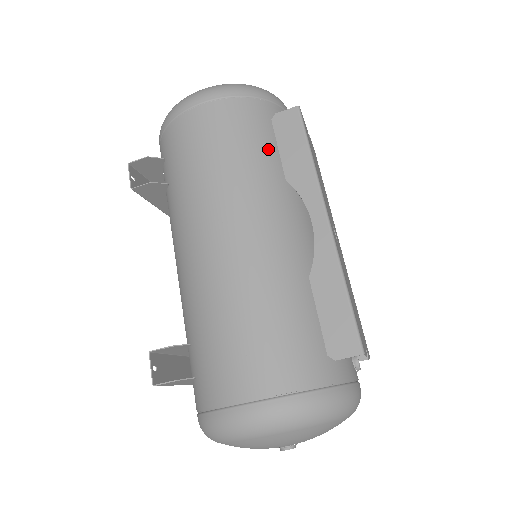
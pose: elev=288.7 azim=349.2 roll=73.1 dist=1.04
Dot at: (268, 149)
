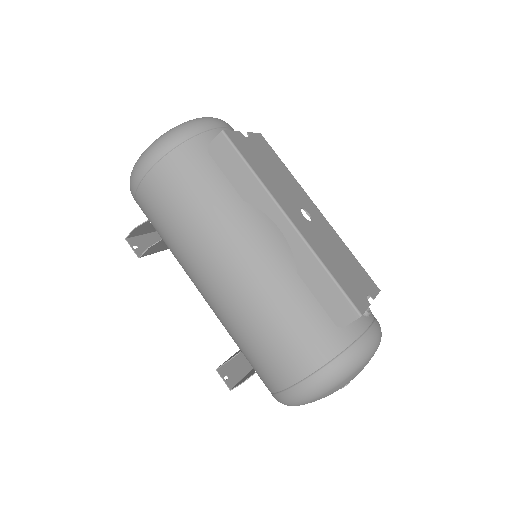
Dot at: (217, 183)
